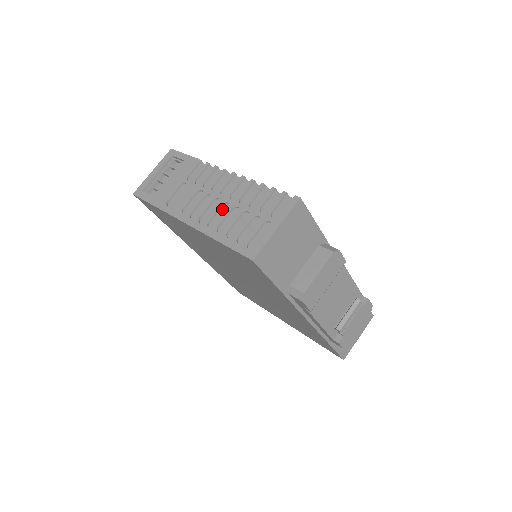
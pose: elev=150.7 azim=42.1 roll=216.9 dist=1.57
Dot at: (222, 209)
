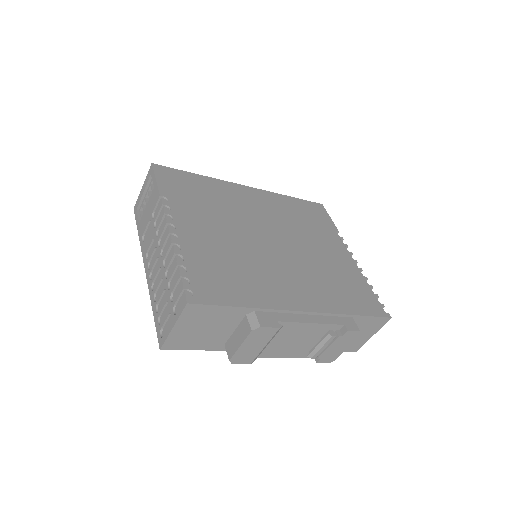
Dot at: (160, 272)
